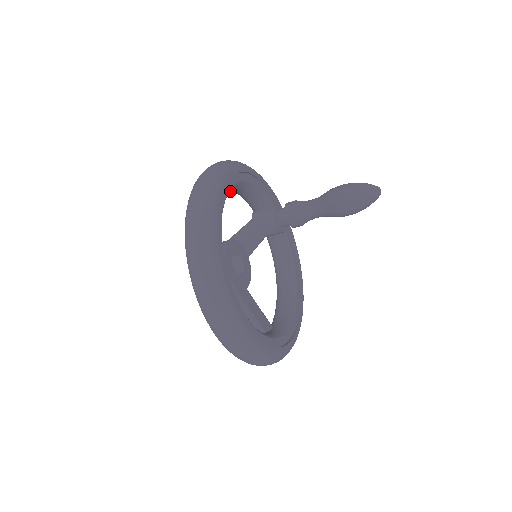
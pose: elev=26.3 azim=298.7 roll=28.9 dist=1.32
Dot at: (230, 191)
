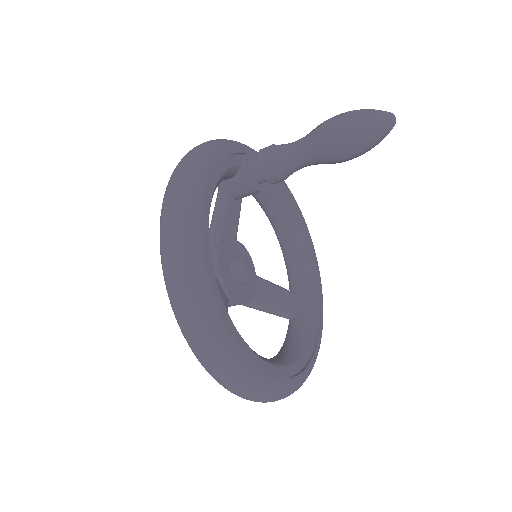
Dot at: (209, 251)
